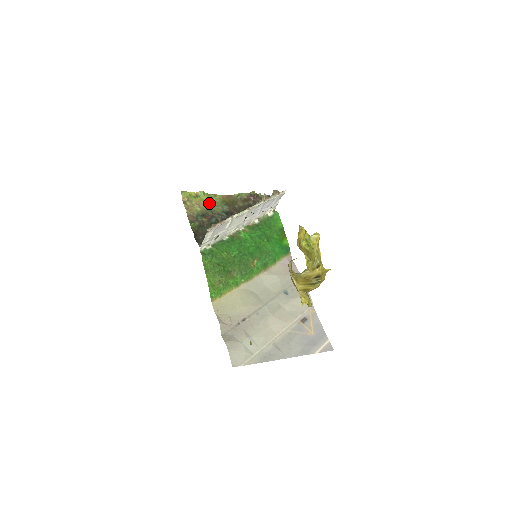
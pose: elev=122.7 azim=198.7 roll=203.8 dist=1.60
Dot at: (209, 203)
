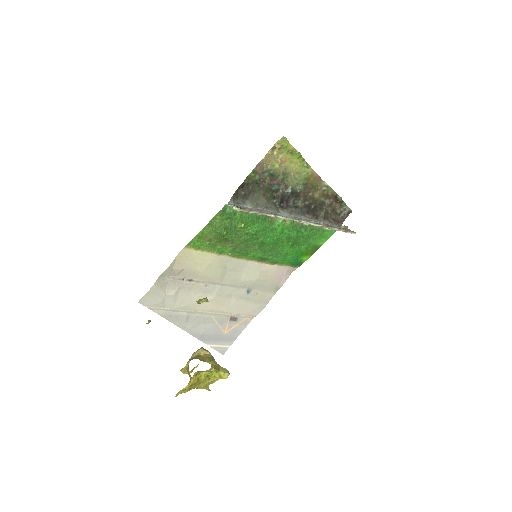
Dot at: (293, 168)
